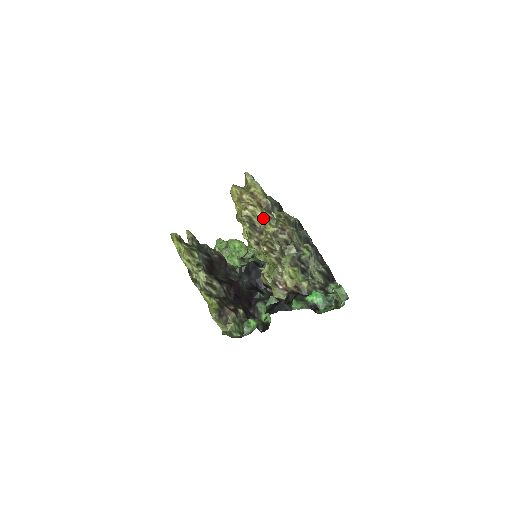
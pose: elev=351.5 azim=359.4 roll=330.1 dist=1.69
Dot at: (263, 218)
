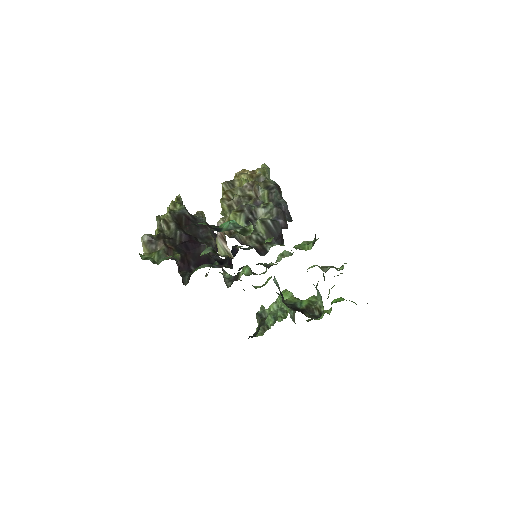
Dot at: (243, 179)
